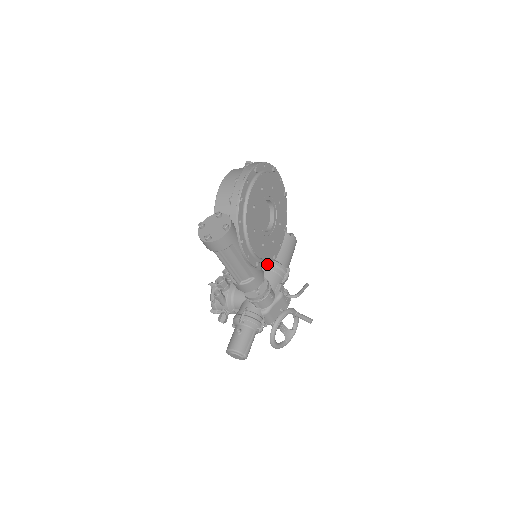
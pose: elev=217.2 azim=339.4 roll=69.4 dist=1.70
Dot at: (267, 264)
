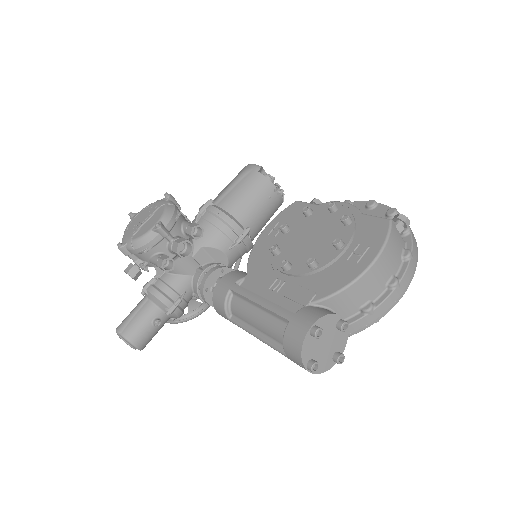
Dot at: occluded
